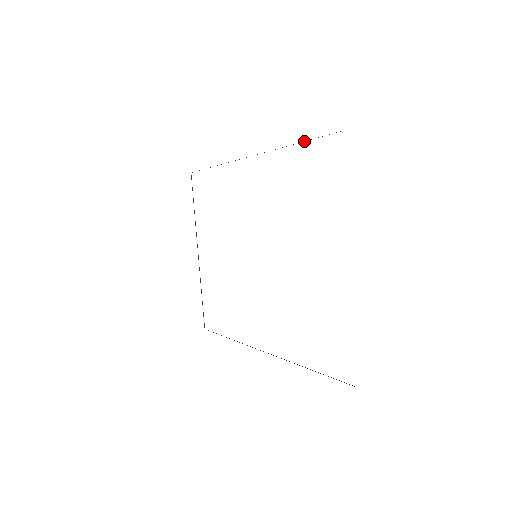
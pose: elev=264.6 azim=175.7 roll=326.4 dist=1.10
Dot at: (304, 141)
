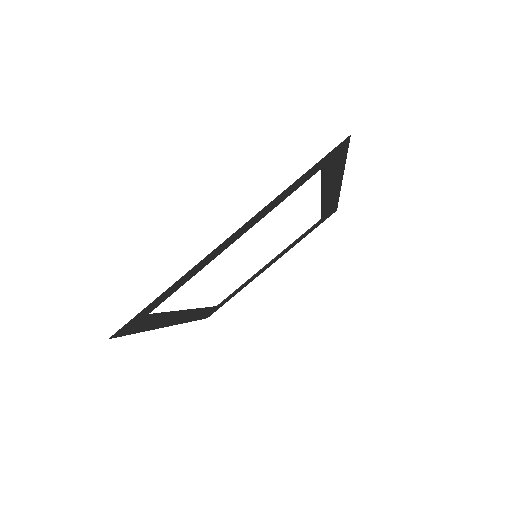
Dot at: (322, 180)
